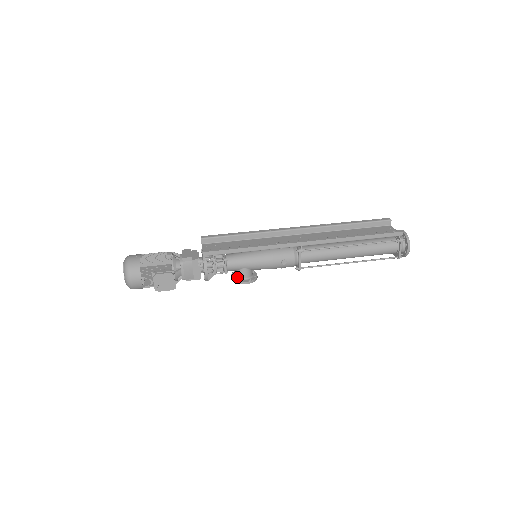
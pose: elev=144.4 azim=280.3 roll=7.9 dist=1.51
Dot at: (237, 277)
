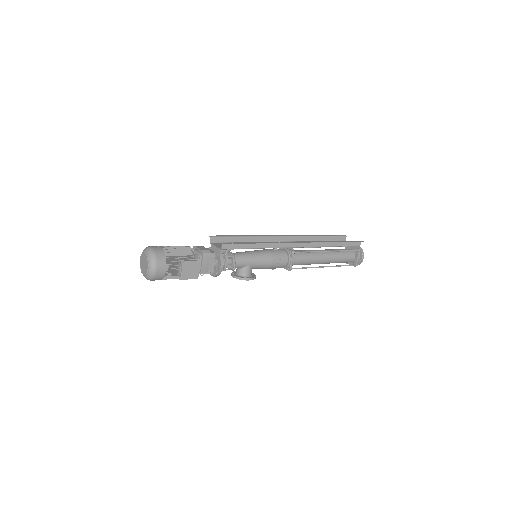
Dot at: (240, 275)
